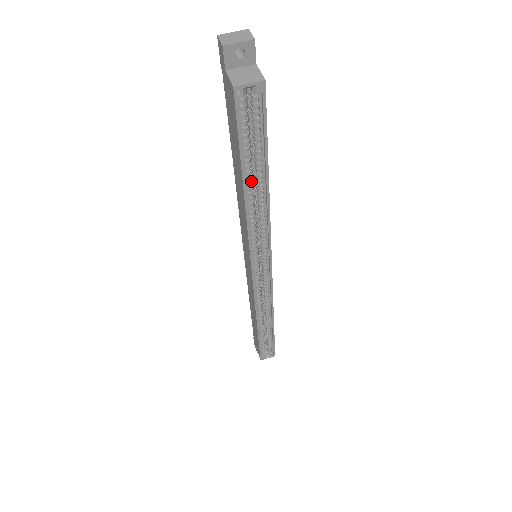
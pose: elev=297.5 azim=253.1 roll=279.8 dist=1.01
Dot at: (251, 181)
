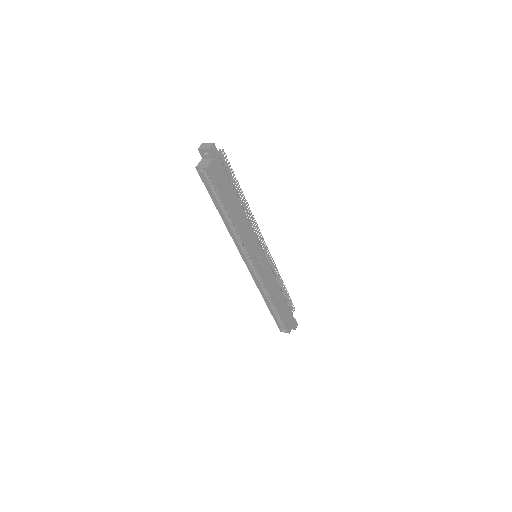
Dot at: (224, 211)
